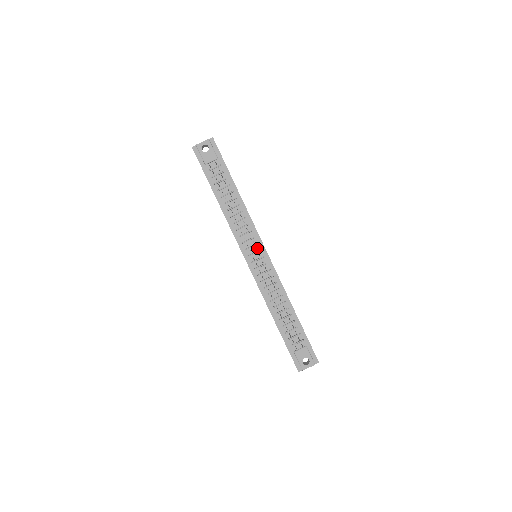
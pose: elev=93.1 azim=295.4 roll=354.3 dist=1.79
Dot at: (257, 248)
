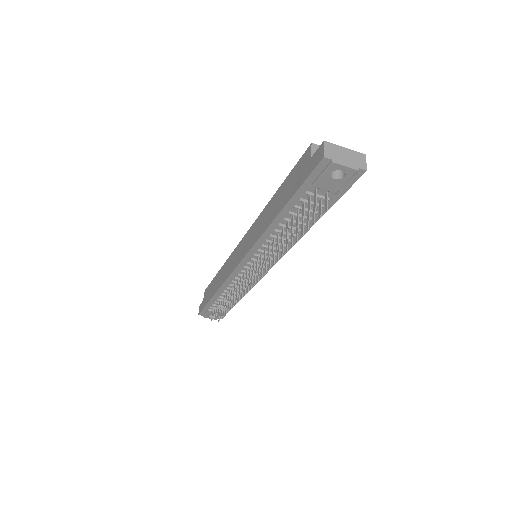
Dot at: (264, 264)
